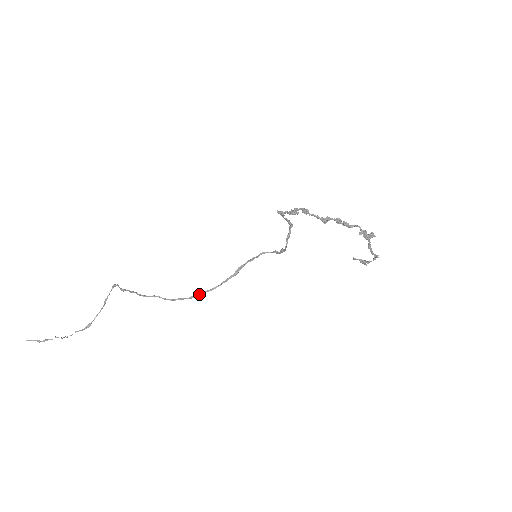
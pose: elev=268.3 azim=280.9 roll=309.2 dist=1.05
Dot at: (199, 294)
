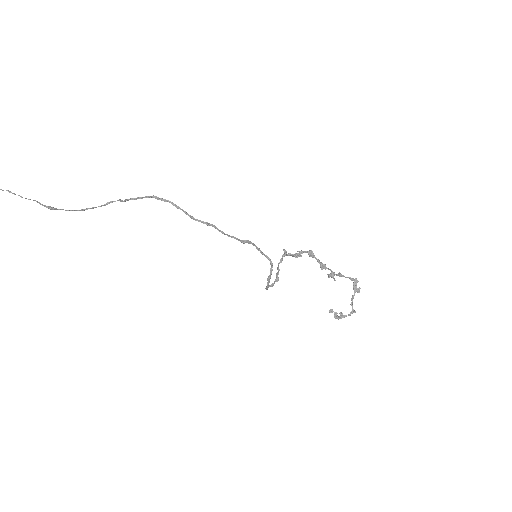
Dot at: (211, 224)
